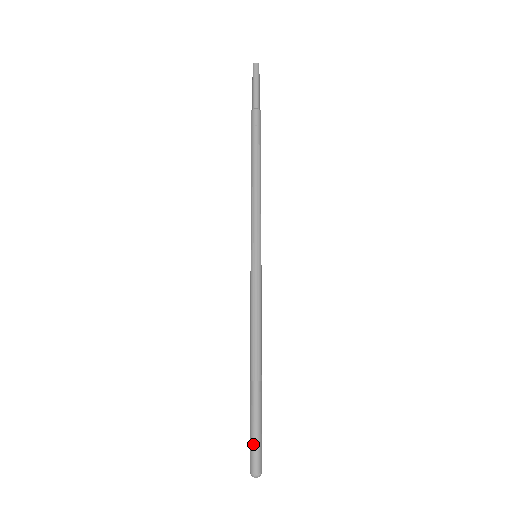
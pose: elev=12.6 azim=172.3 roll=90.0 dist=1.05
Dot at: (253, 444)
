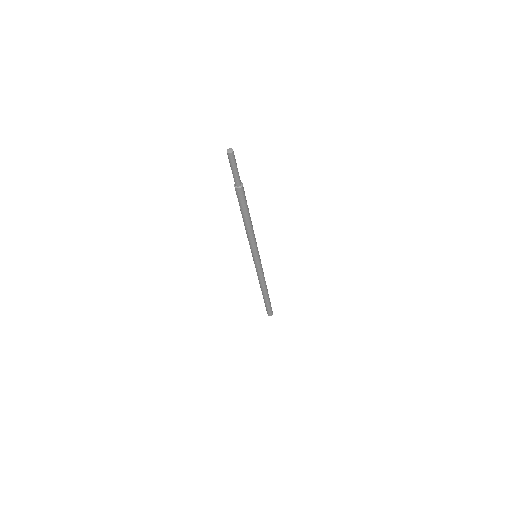
Dot at: (270, 310)
